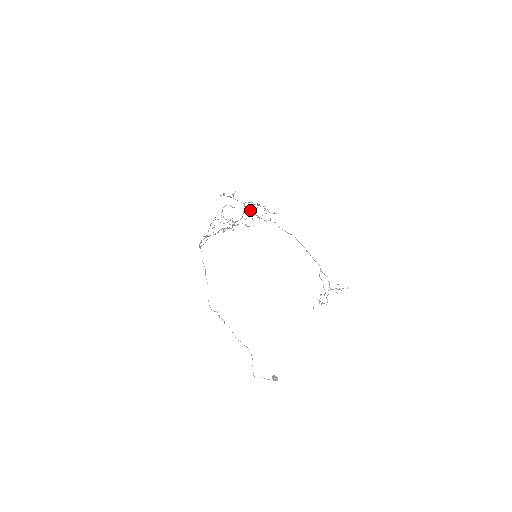
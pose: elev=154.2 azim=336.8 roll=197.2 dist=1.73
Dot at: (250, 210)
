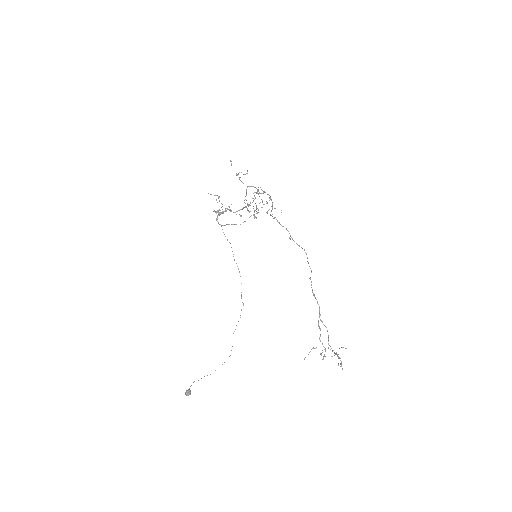
Dot at: (270, 199)
